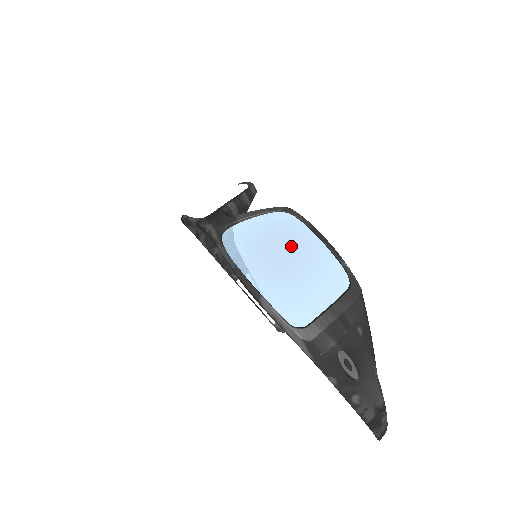
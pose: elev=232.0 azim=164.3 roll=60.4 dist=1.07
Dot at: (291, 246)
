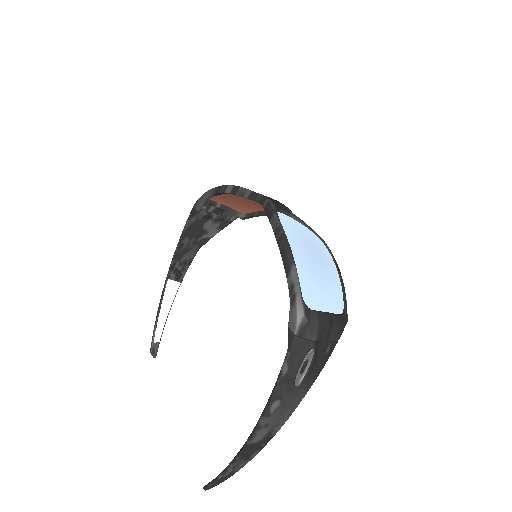
Dot at: (322, 257)
